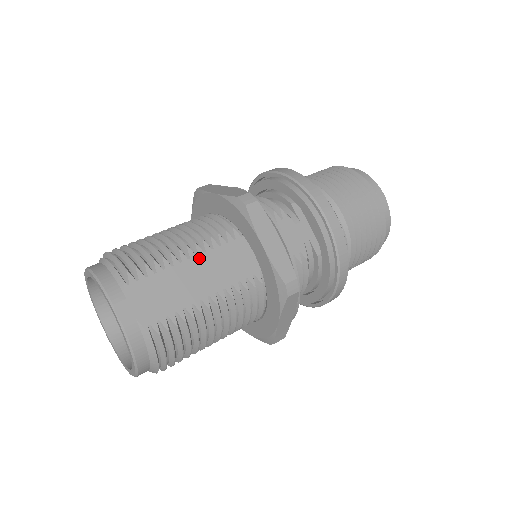
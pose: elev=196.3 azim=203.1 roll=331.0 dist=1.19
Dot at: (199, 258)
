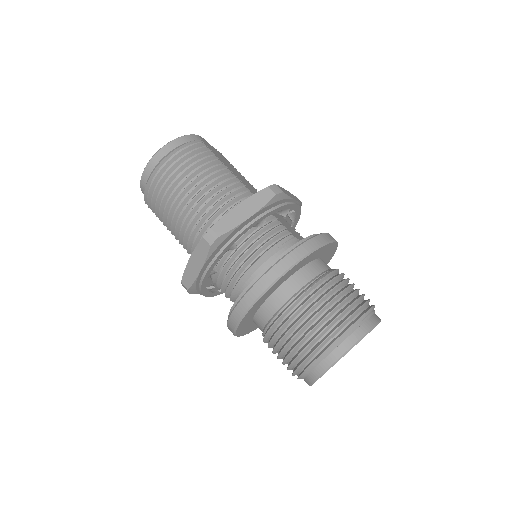
Dot at: occluded
